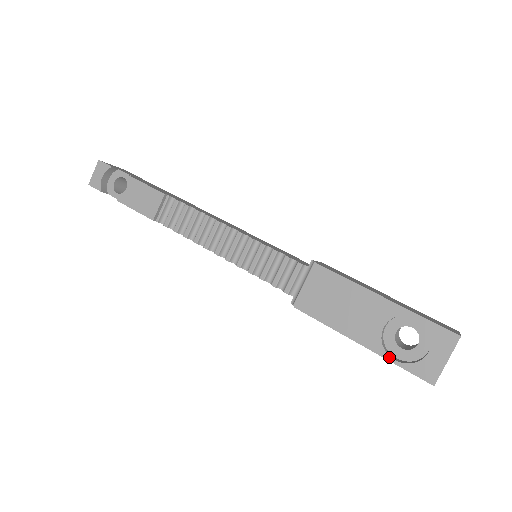
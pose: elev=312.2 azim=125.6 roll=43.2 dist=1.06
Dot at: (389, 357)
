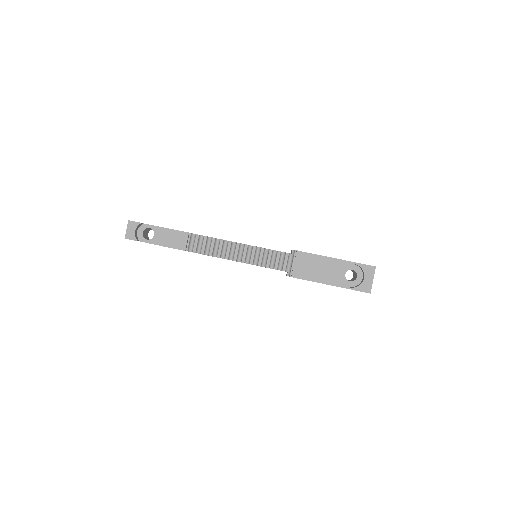
Dot at: (347, 287)
